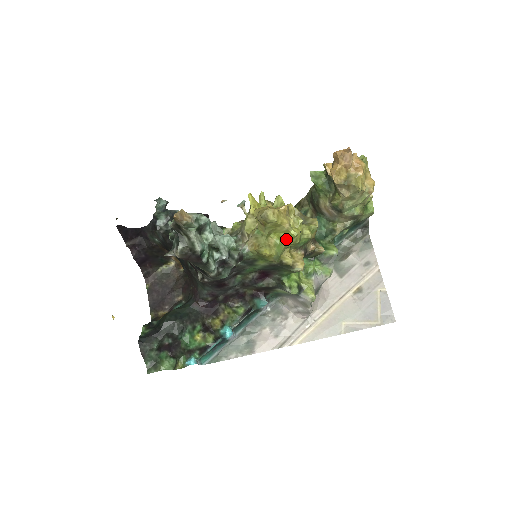
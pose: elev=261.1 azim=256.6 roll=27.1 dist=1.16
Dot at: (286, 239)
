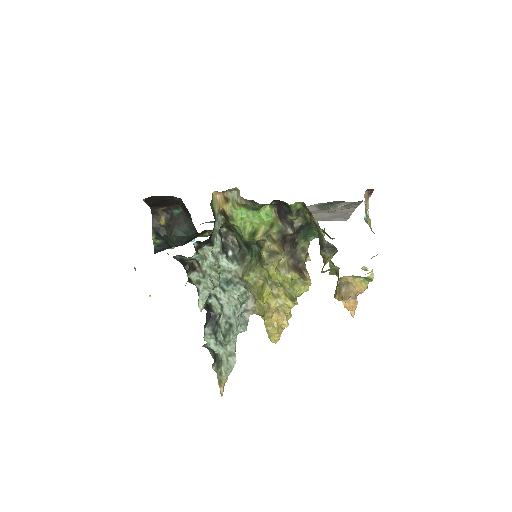
Dot at: occluded
